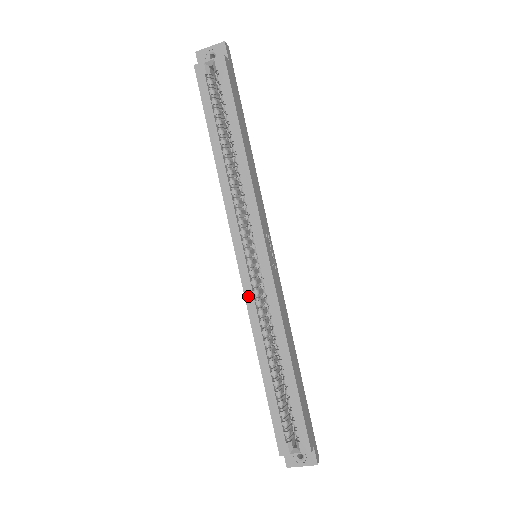
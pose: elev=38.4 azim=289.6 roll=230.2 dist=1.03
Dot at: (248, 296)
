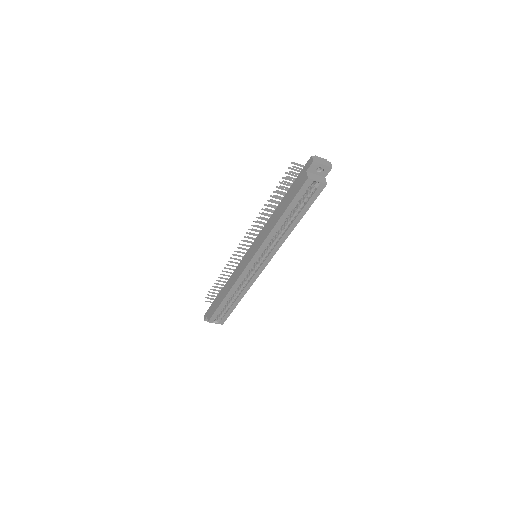
Dot at: (242, 276)
